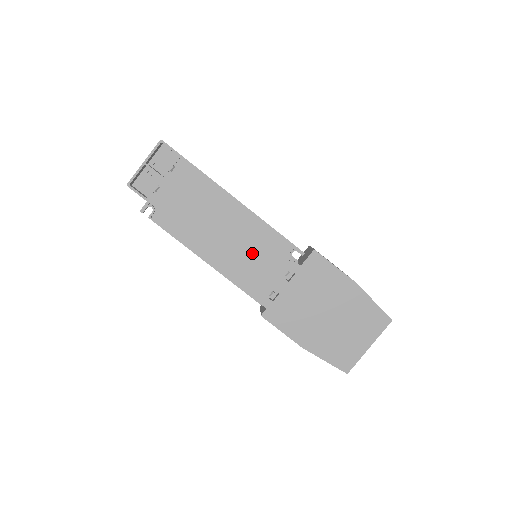
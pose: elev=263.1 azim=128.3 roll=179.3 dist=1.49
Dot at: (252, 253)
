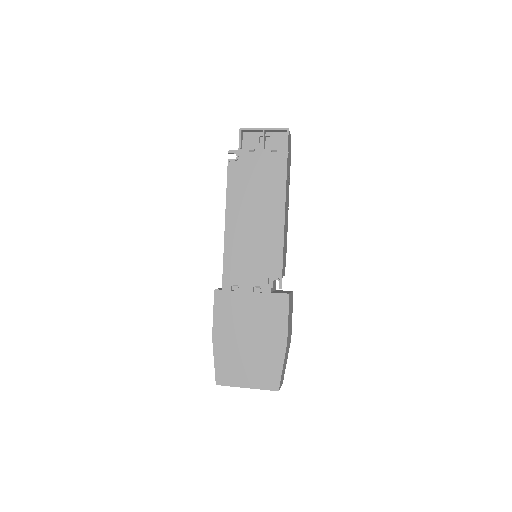
Dot at: (255, 250)
